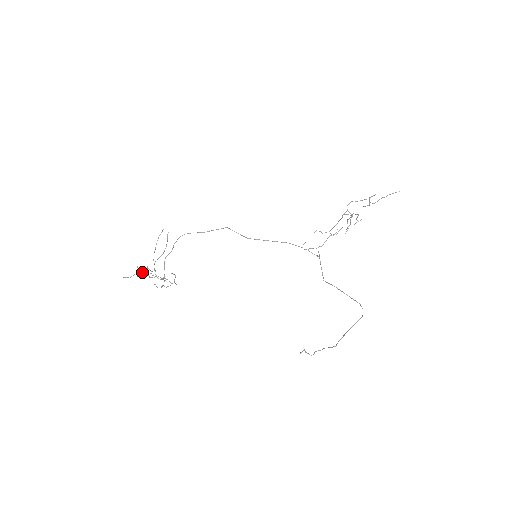
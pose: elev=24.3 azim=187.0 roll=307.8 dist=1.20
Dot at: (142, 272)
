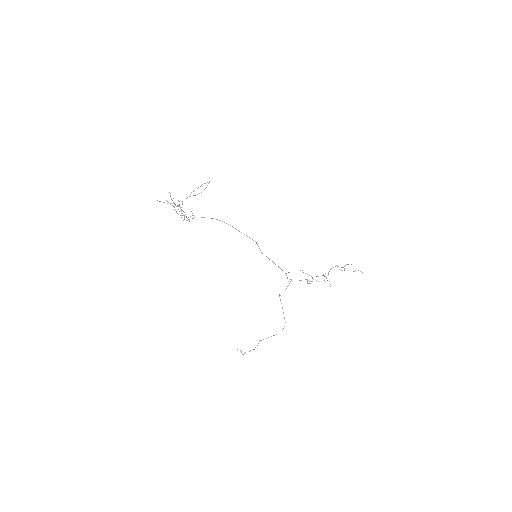
Dot at: occluded
